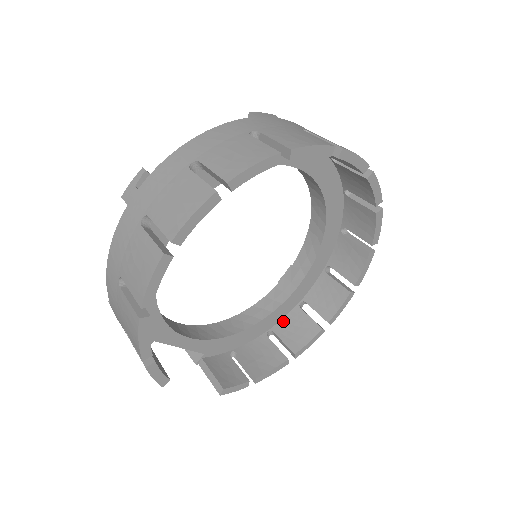
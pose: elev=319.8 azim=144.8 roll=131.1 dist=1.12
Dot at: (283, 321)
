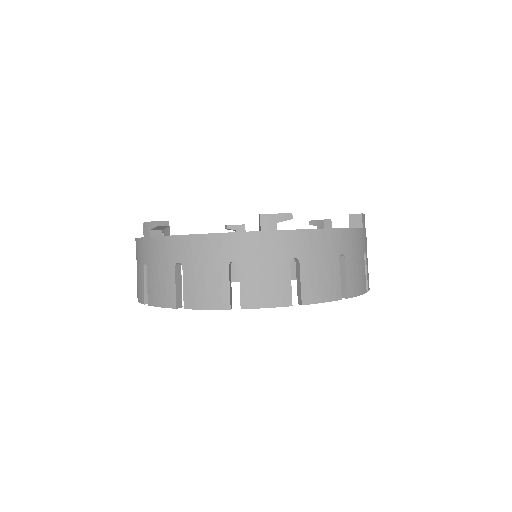
Dot at: occluded
